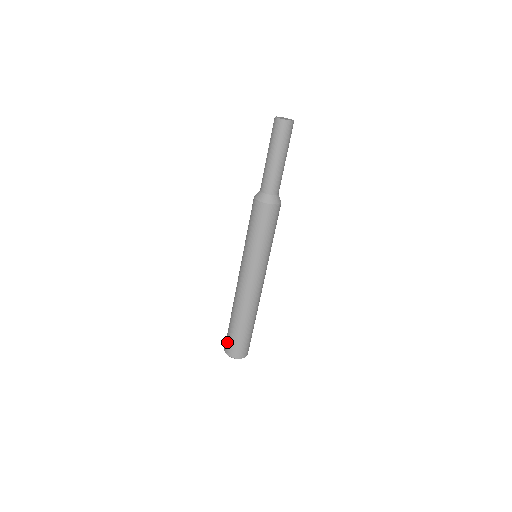
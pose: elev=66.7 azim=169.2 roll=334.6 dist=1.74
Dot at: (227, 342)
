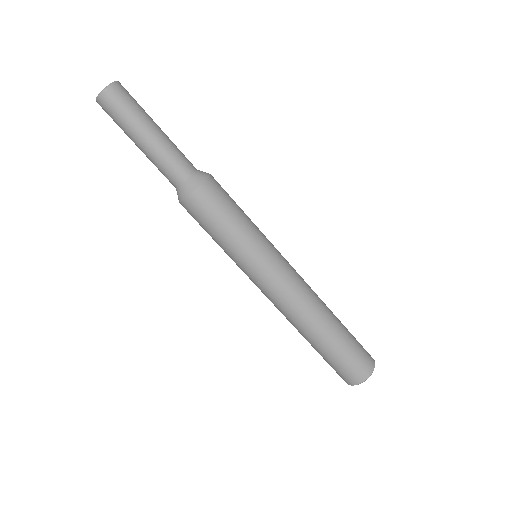
Dot at: (348, 371)
